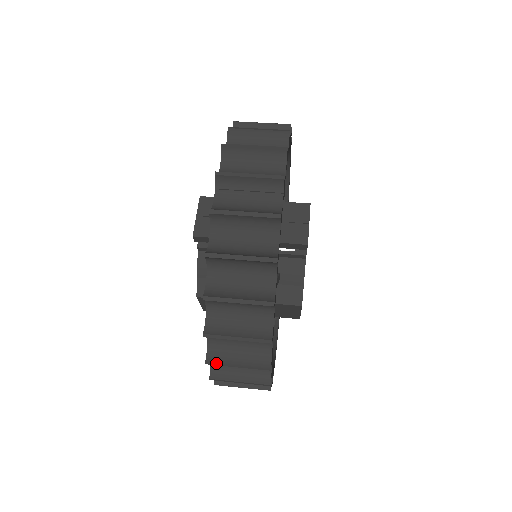
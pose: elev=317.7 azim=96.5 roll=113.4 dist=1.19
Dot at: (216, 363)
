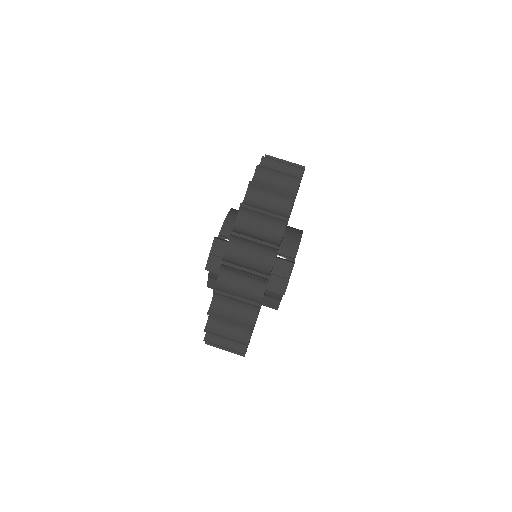
Dot at: occluded
